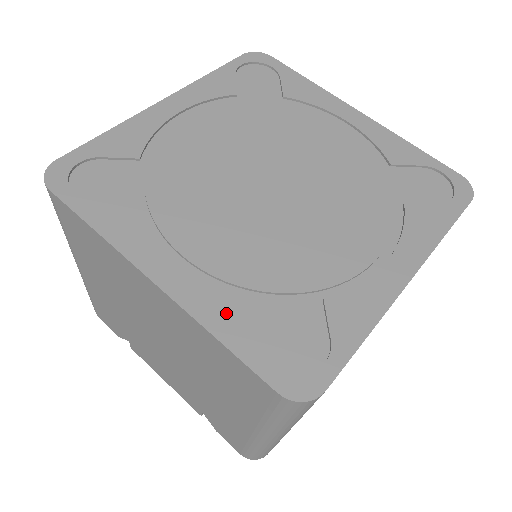
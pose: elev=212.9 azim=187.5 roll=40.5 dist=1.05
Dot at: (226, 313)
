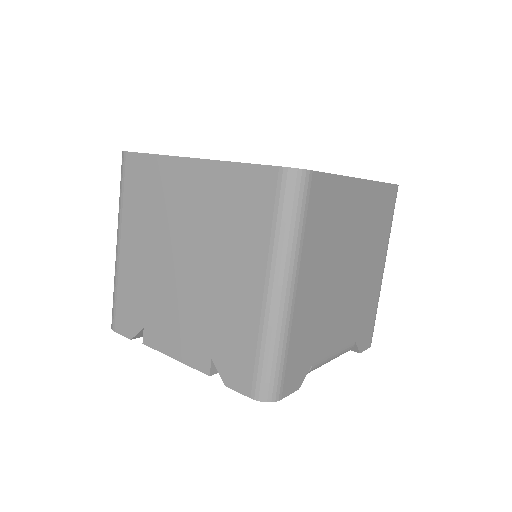
Dot at: occluded
